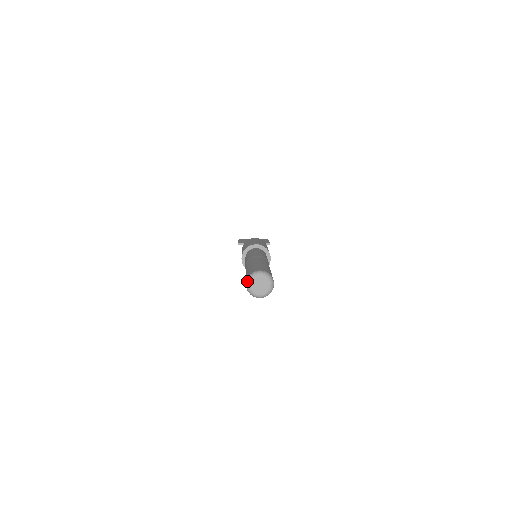
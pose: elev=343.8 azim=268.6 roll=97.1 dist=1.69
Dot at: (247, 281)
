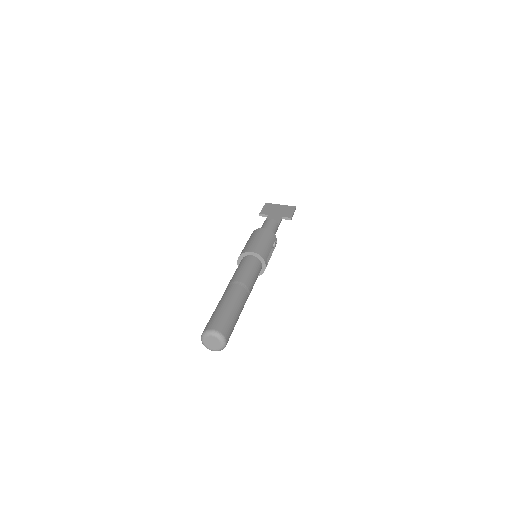
Dot at: (201, 336)
